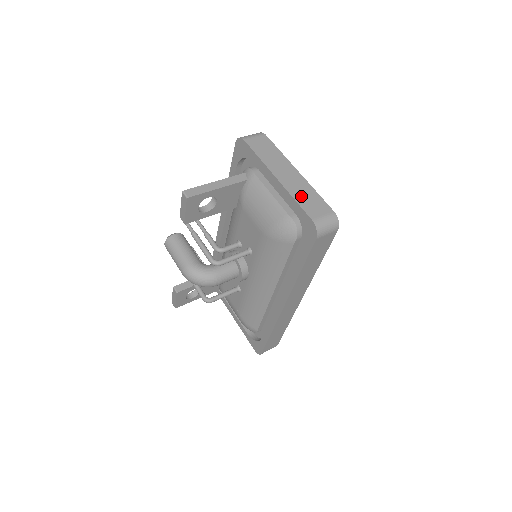
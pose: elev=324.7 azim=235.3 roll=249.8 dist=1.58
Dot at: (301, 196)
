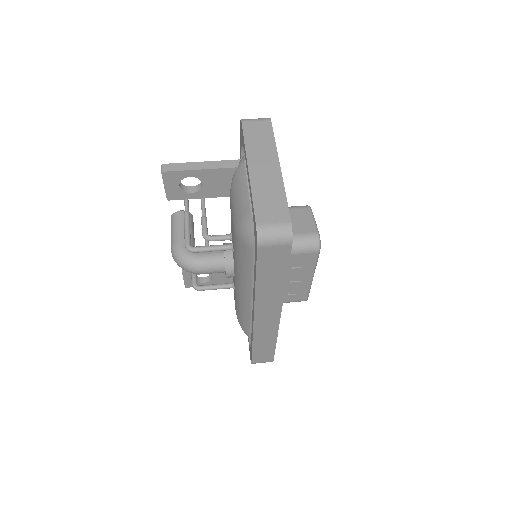
Dot at: (263, 195)
